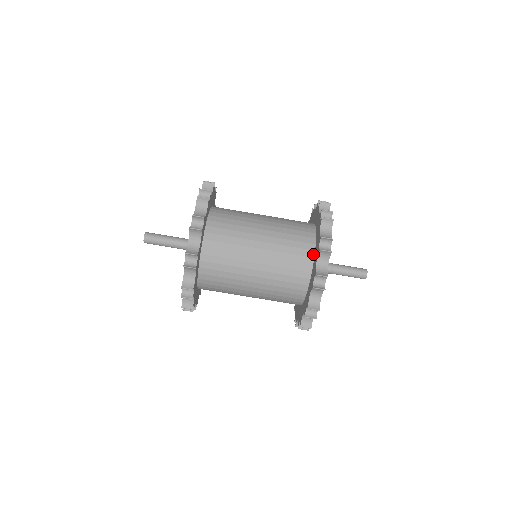
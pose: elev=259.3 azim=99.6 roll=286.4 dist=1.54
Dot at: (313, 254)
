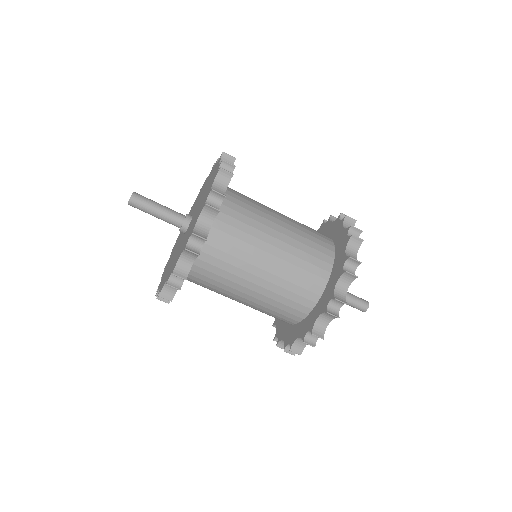
Dot at: (304, 317)
